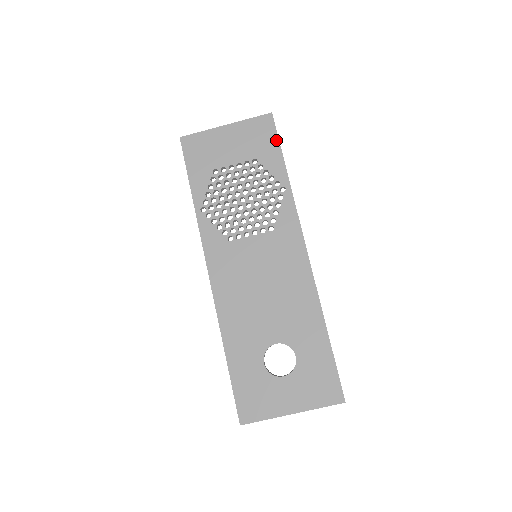
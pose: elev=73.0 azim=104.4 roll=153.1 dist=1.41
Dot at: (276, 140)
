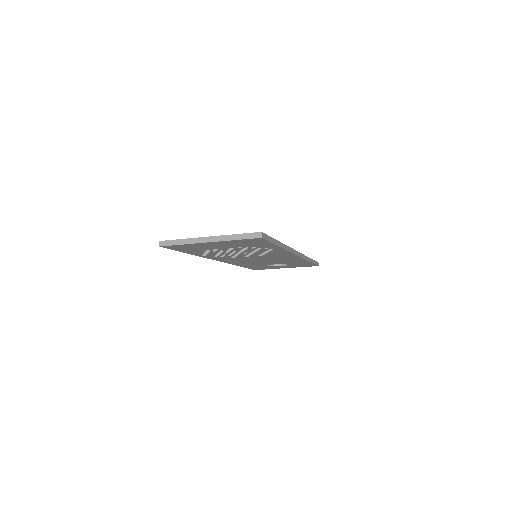
Dot at: (268, 243)
